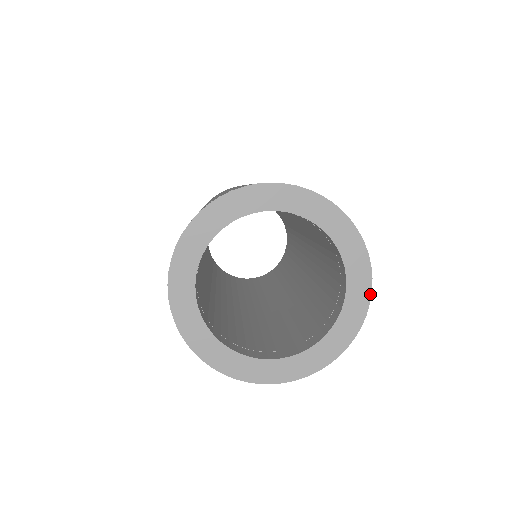
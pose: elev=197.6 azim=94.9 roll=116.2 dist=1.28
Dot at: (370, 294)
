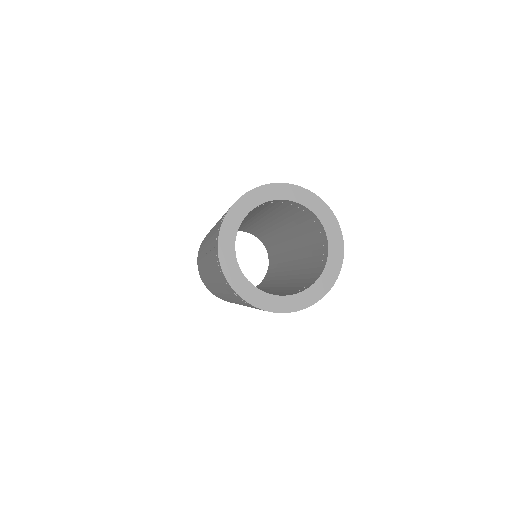
Dot at: (343, 250)
